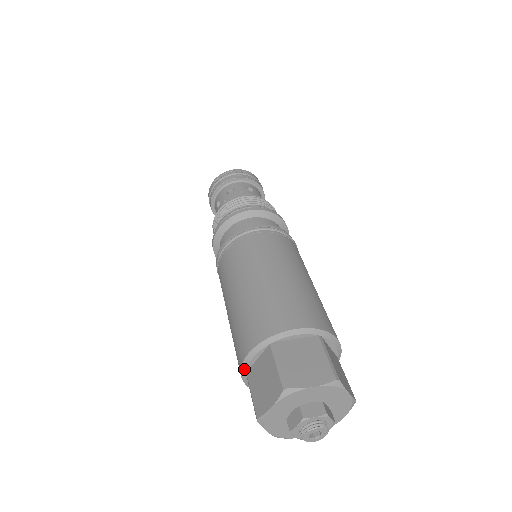
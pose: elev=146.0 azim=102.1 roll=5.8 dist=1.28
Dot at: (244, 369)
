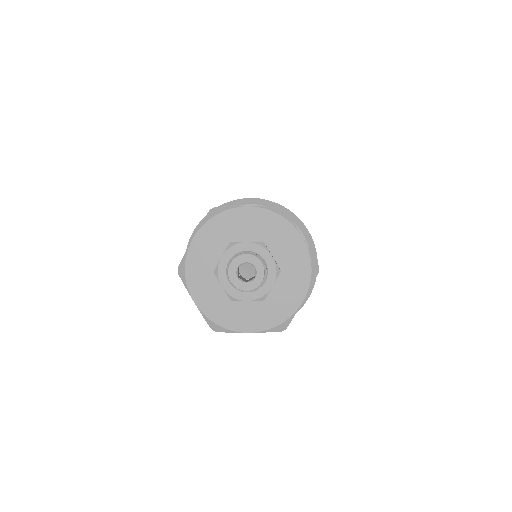
Dot at: occluded
